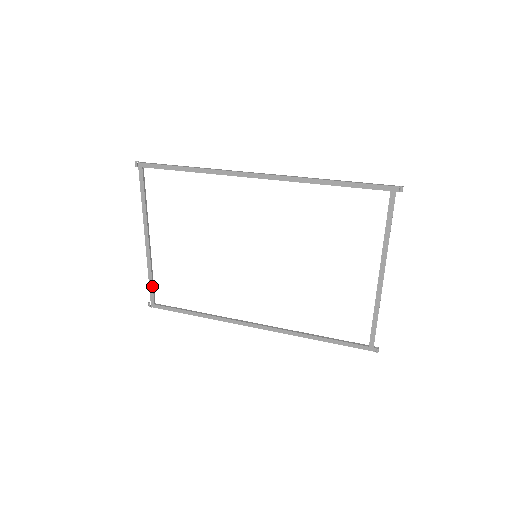
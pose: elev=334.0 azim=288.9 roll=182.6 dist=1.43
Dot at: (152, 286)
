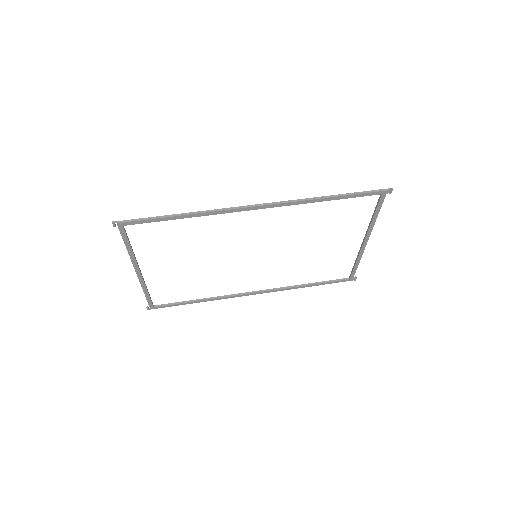
Dot at: (149, 298)
